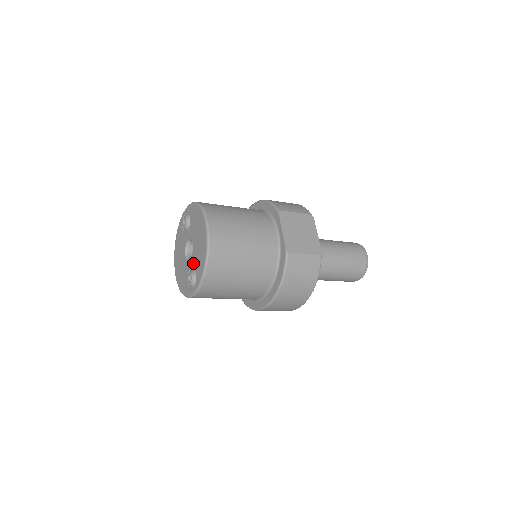
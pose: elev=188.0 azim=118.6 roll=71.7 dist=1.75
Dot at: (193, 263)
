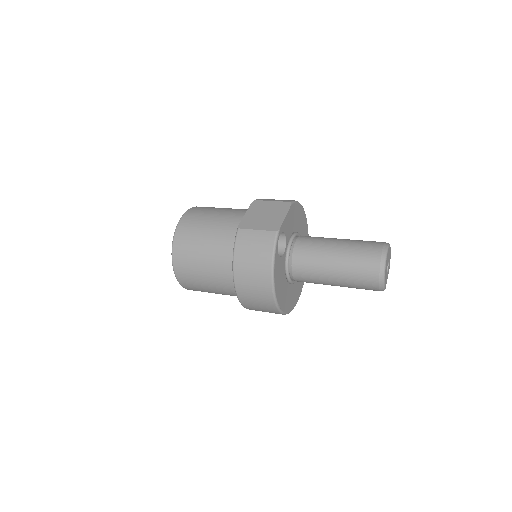
Dot at: occluded
